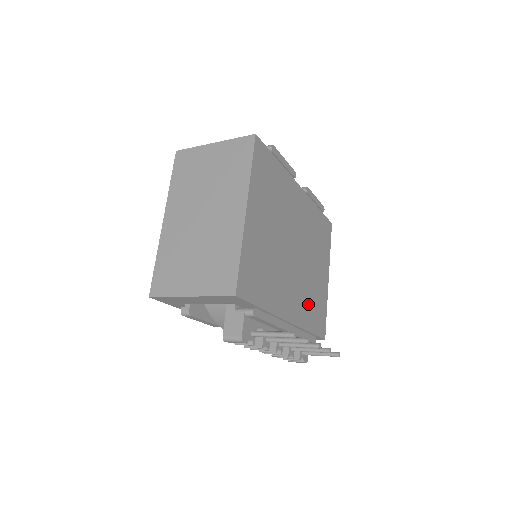
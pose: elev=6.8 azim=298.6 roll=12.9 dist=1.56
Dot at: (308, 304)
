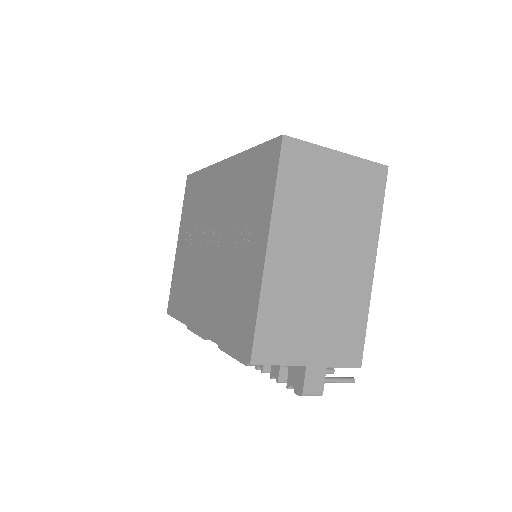
Dot at: occluded
